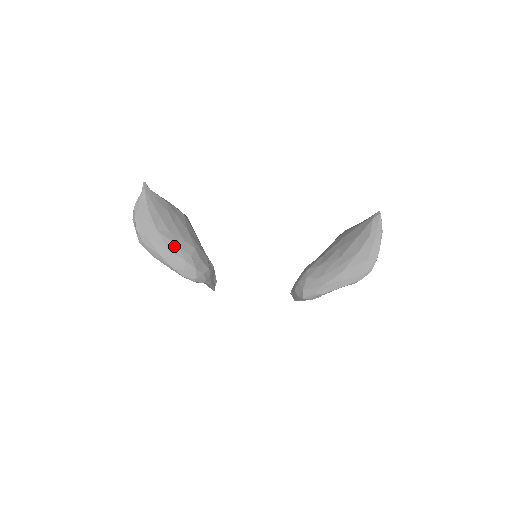
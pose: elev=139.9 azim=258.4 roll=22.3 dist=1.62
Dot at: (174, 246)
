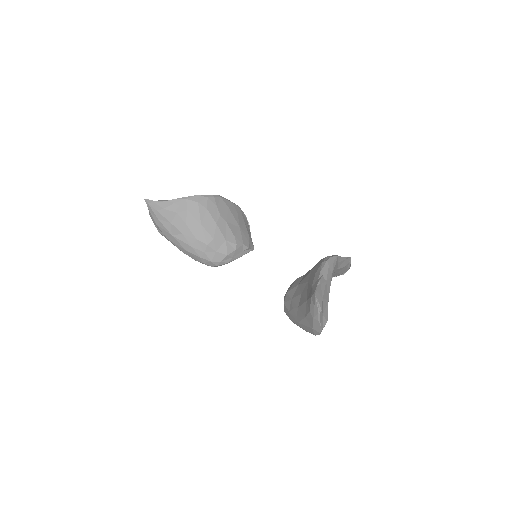
Dot at: (188, 246)
